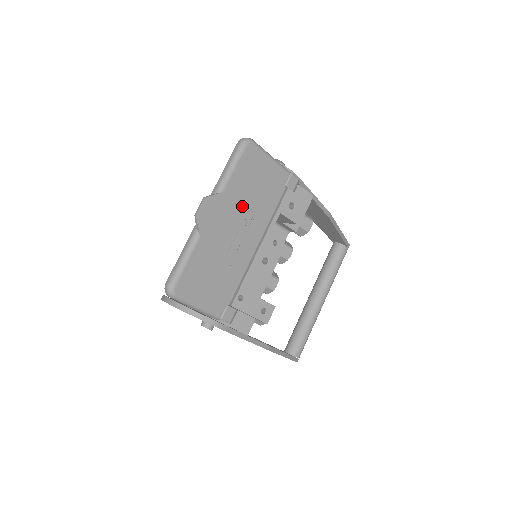
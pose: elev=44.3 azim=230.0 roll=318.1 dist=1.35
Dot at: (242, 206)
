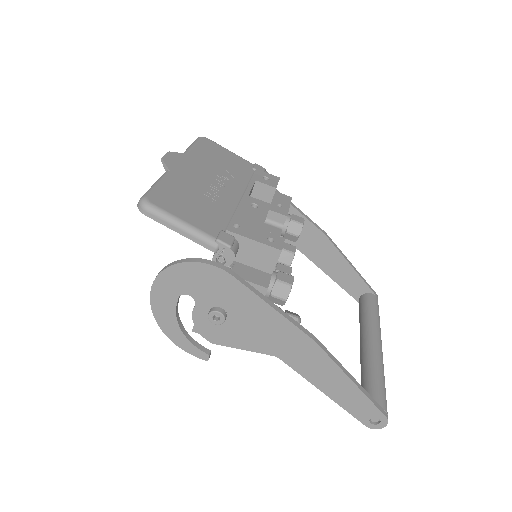
Dot at: (211, 168)
